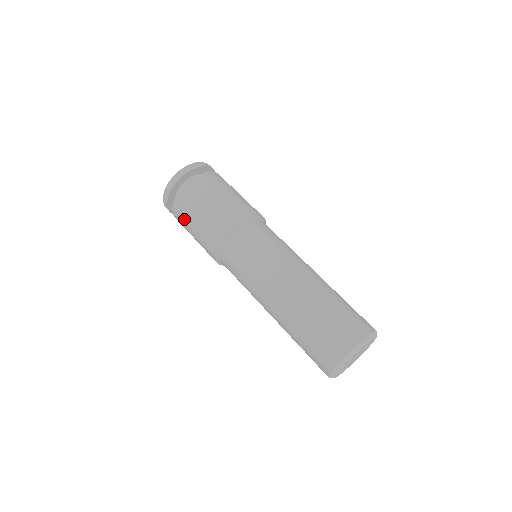
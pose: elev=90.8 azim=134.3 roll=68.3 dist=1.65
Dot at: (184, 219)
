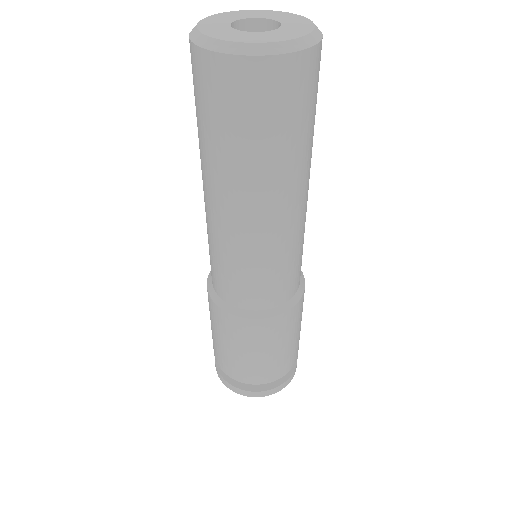
Dot at: occluded
